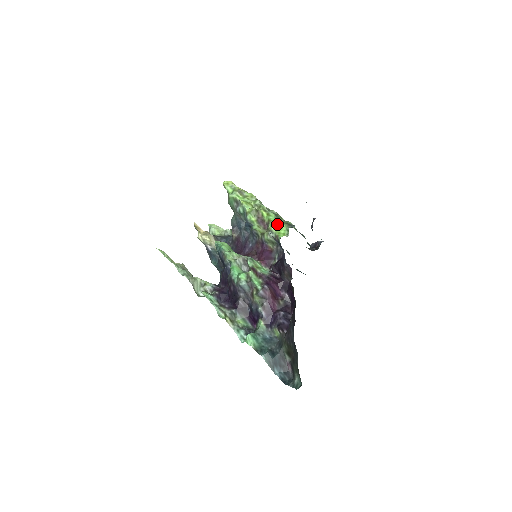
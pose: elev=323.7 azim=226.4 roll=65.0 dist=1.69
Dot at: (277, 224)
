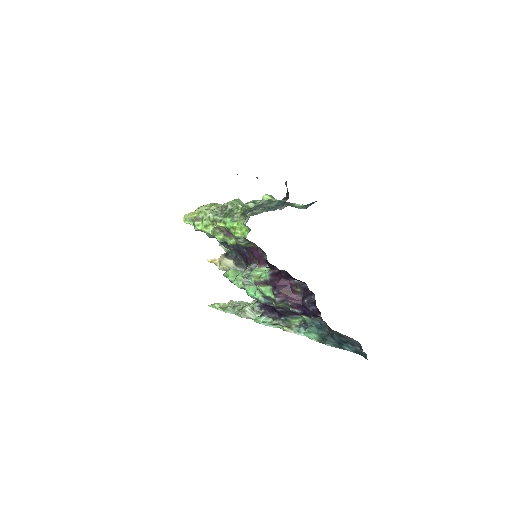
Dot at: (235, 227)
